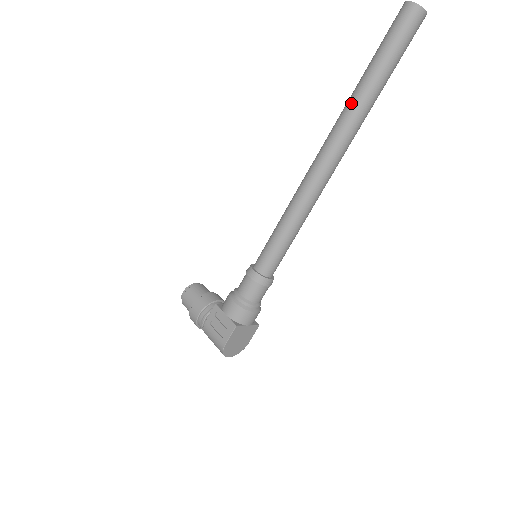
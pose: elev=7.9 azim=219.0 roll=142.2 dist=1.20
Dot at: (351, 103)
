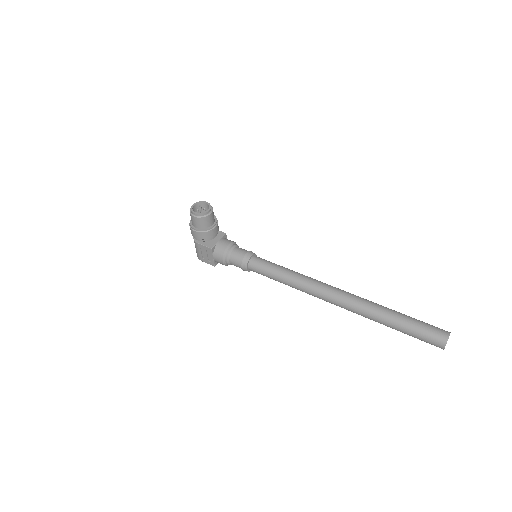
Dot at: (370, 317)
